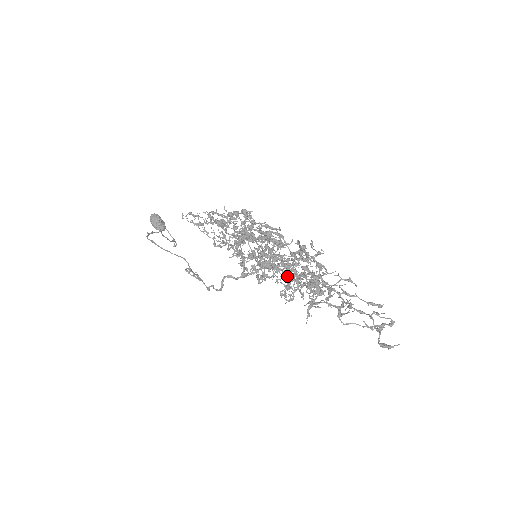
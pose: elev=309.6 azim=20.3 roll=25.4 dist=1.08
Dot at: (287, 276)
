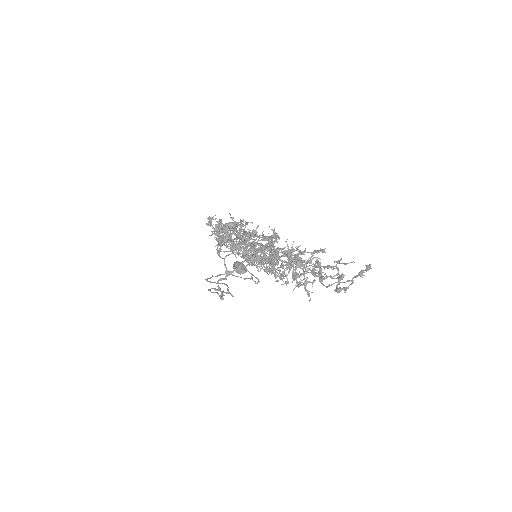
Dot at: (242, 257)
